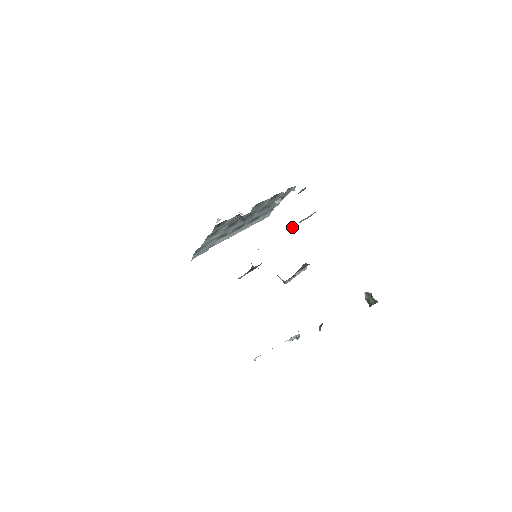
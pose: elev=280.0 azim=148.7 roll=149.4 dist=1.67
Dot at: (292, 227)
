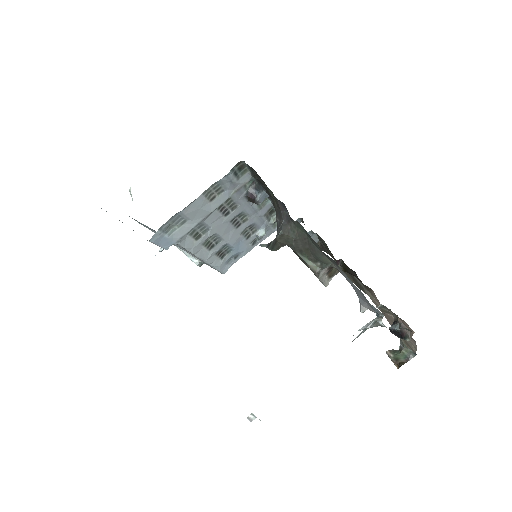
Dot at: occluded
